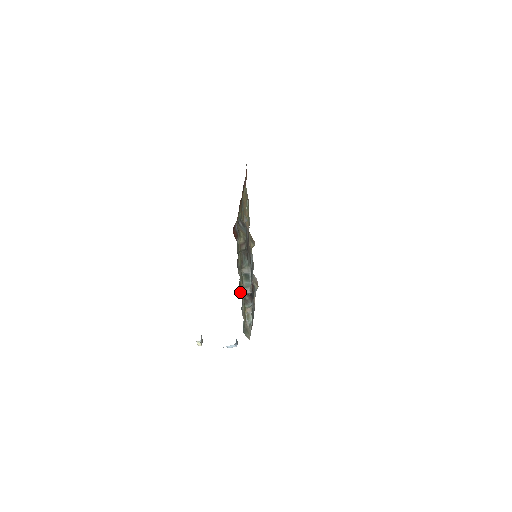
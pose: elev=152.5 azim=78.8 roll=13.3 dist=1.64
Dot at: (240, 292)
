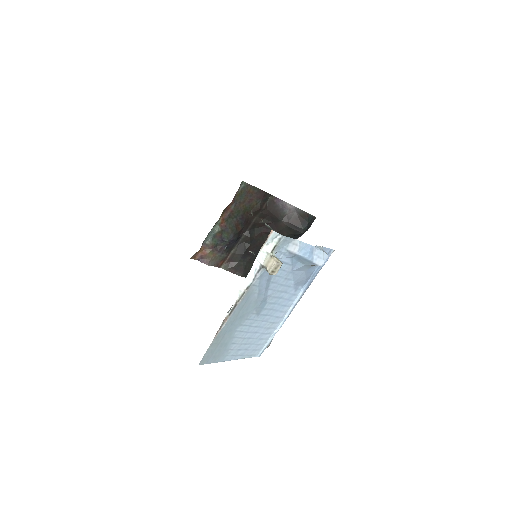
Dot at: occluded
